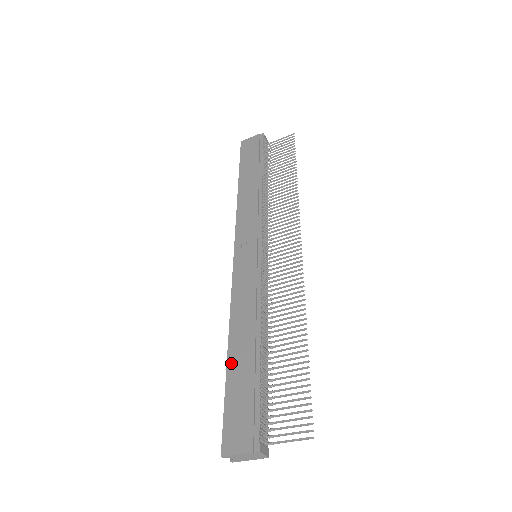
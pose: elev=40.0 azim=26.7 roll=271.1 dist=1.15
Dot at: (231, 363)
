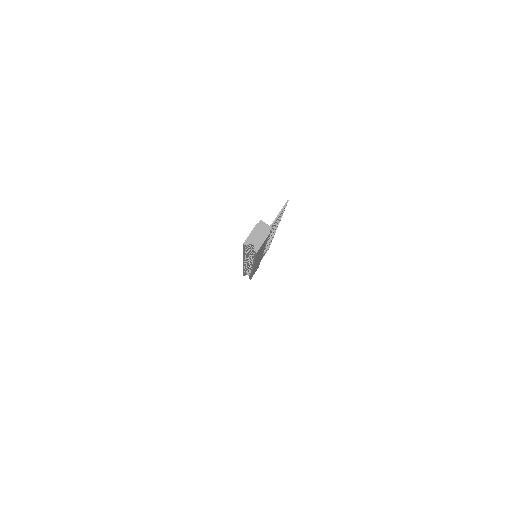
Dot at: occluded
